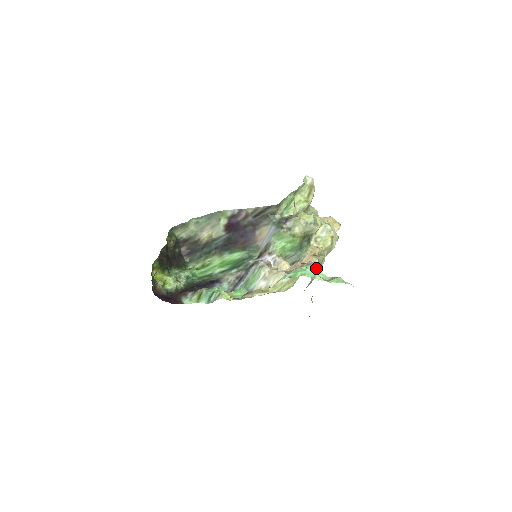
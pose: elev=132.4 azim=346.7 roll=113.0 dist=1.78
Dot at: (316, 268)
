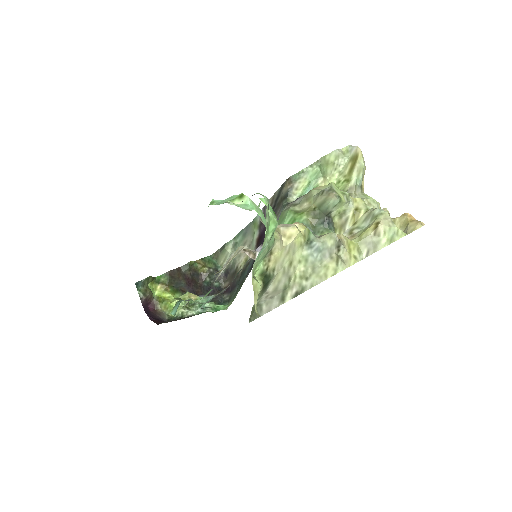
Dot at: (239, 195)
